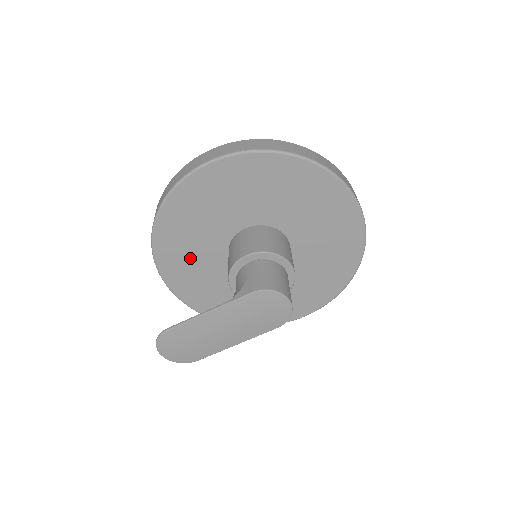
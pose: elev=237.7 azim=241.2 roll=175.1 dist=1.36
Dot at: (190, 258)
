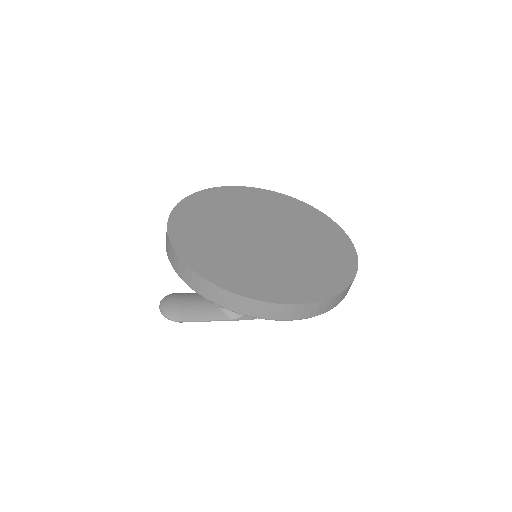
Dot at: occluded
